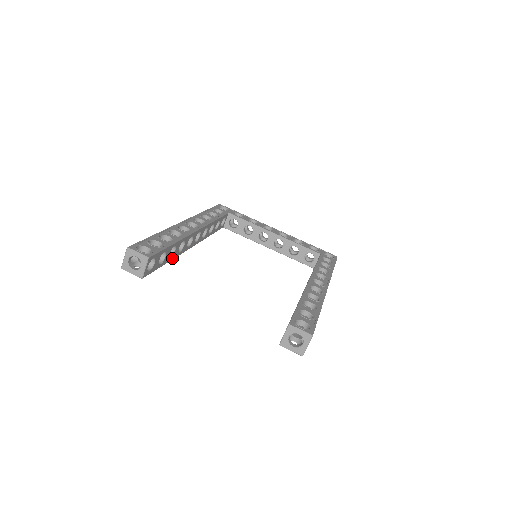
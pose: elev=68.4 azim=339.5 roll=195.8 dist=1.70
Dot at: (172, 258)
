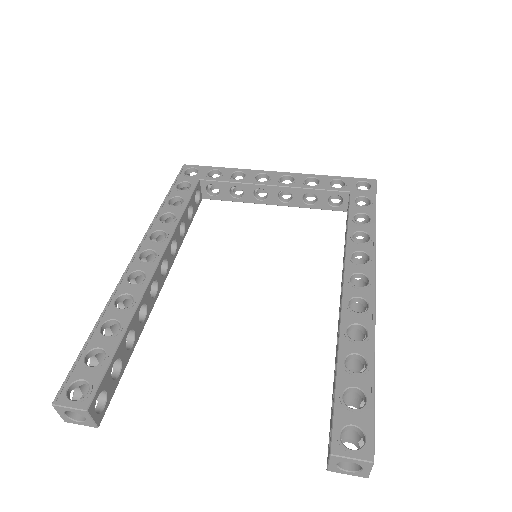
Dot at: (136, 340)
